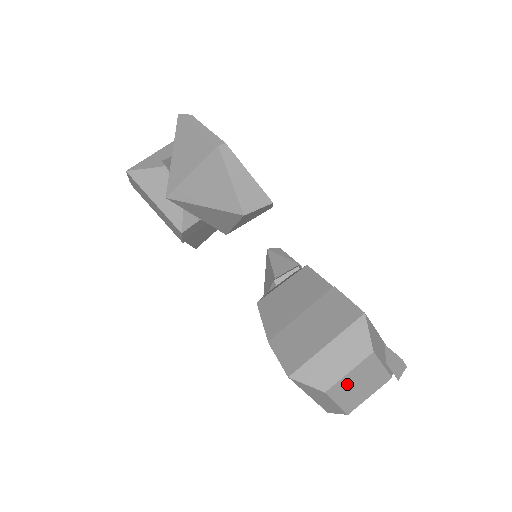
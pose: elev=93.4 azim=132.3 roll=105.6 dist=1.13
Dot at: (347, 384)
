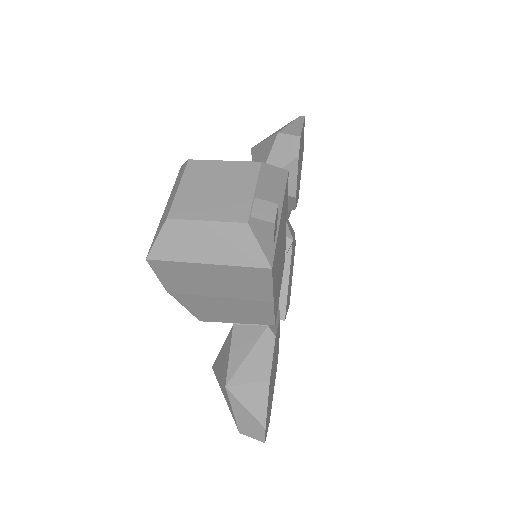
Dot at: (209, 173)
